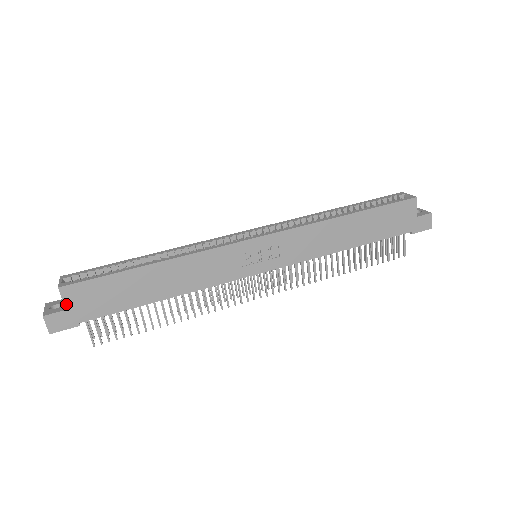
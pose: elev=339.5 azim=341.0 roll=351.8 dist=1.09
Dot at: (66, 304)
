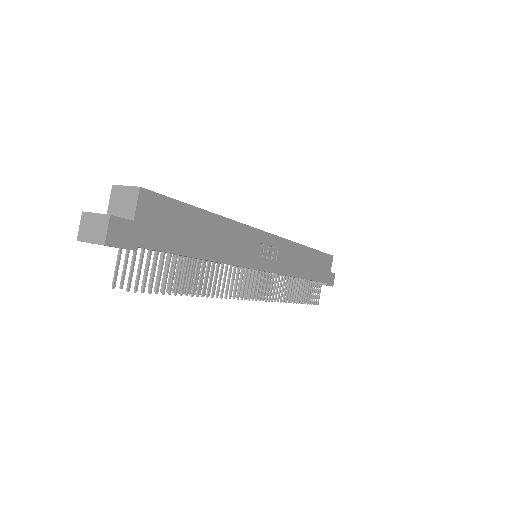
Dot at: (137, 213)
